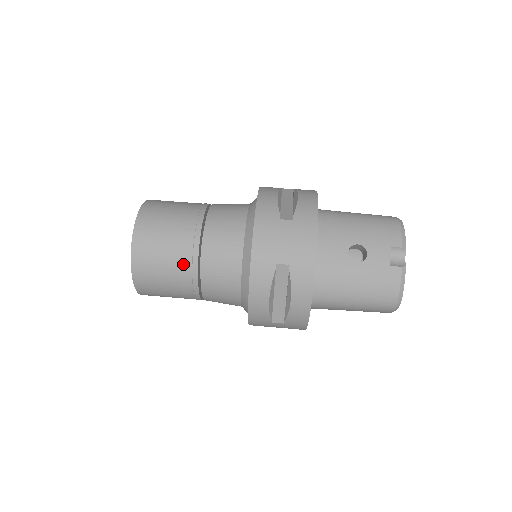
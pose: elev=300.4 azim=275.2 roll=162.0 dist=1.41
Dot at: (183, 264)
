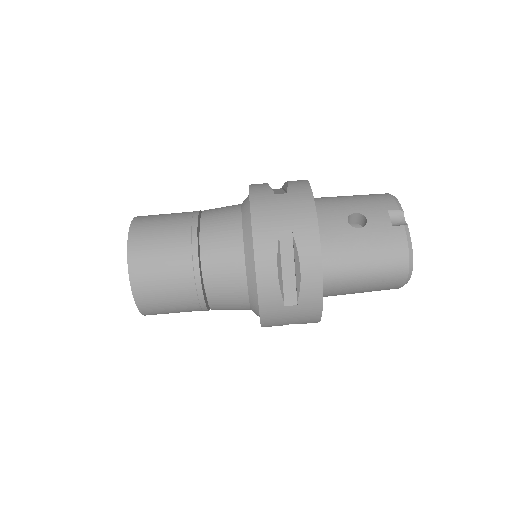
Dot at: (183, 257)
